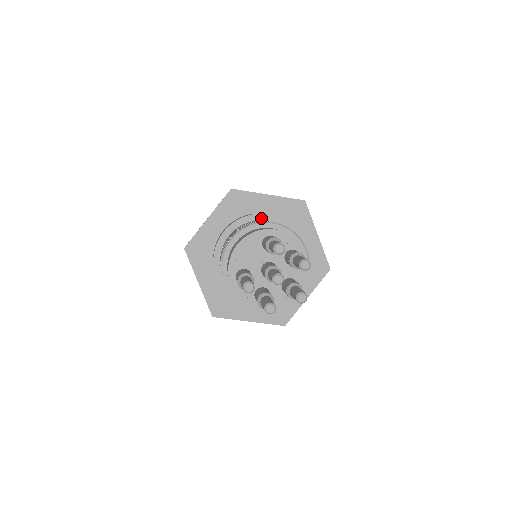
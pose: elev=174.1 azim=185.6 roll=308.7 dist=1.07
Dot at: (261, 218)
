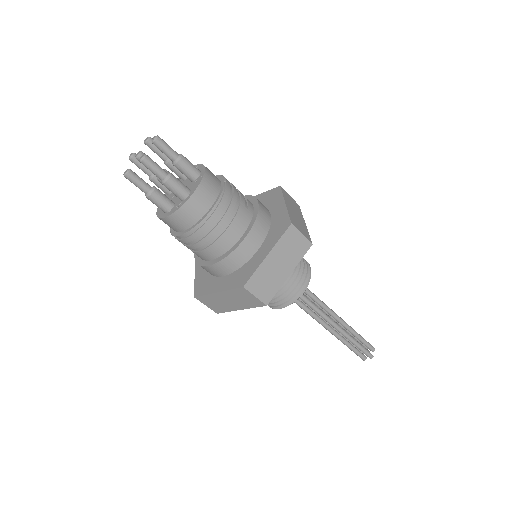
Dot at: occluded
